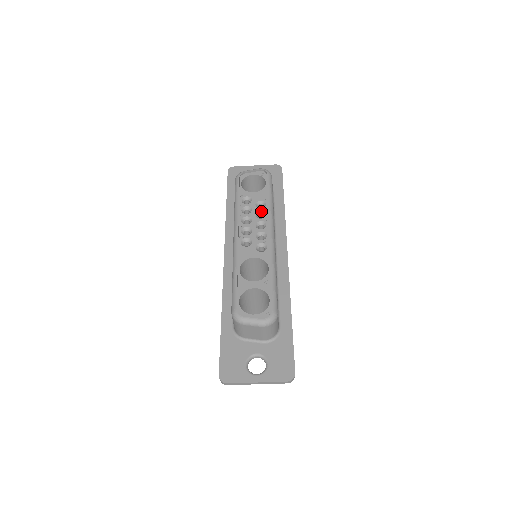
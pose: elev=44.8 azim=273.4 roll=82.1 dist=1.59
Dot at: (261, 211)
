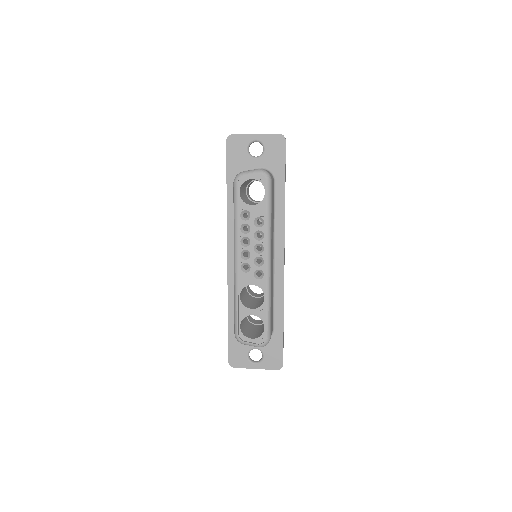
Dot at: (259, 231)
